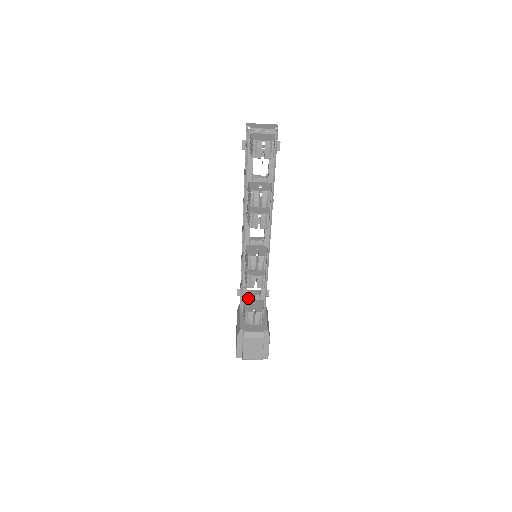
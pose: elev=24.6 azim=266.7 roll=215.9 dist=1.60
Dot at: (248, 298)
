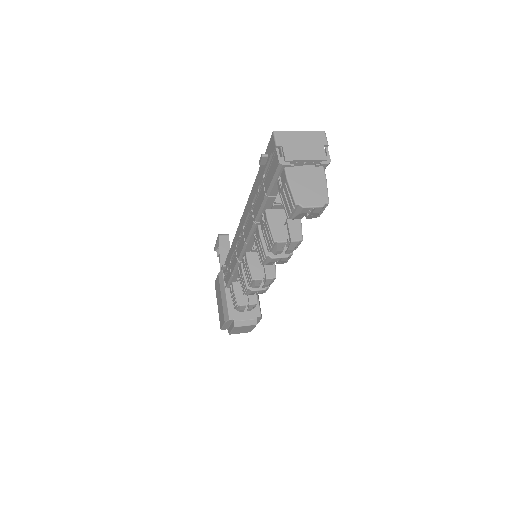
Dot at: (238, 281)
